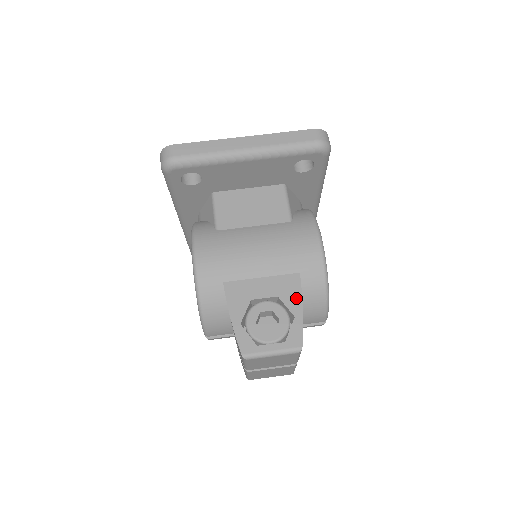
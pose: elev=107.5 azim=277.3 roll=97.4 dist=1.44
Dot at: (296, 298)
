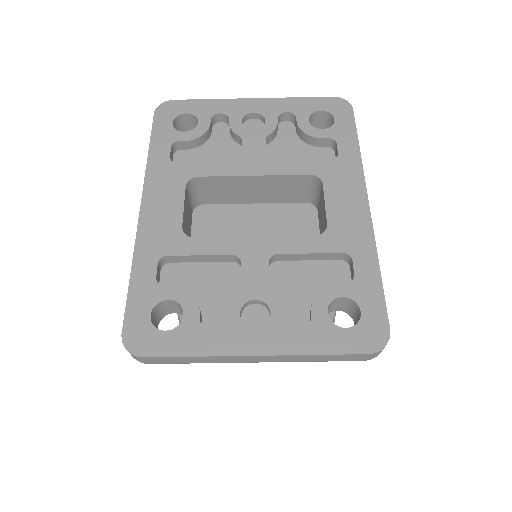
Dot at: occluded
